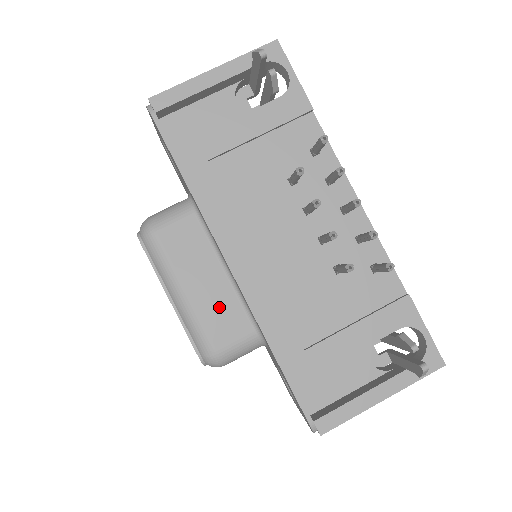
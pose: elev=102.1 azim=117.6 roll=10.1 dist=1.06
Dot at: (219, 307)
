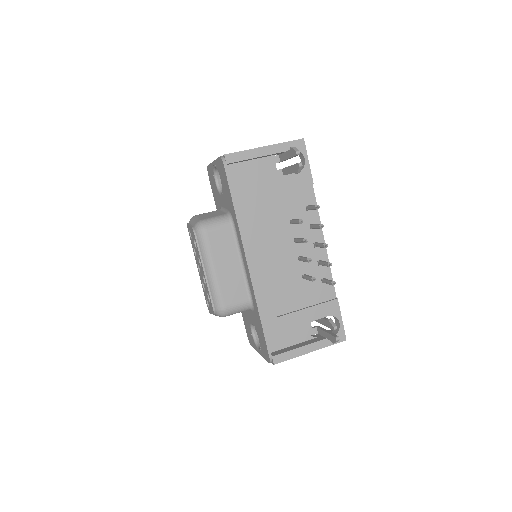
Dot at: (233, 283)
